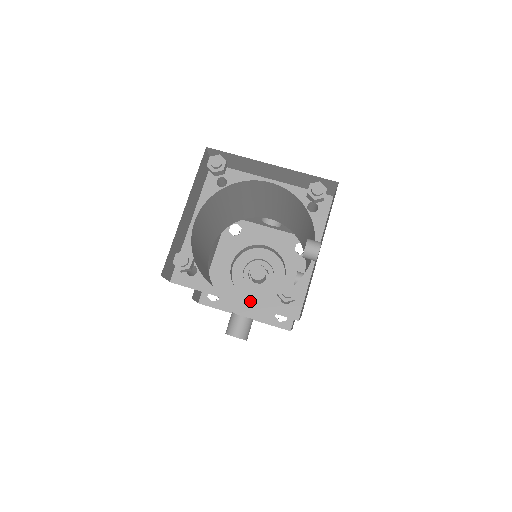
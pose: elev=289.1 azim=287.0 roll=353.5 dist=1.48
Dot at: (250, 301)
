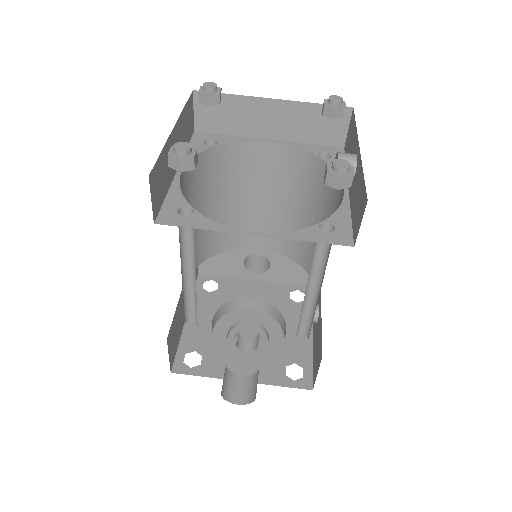
Dot at: (278, 233)
